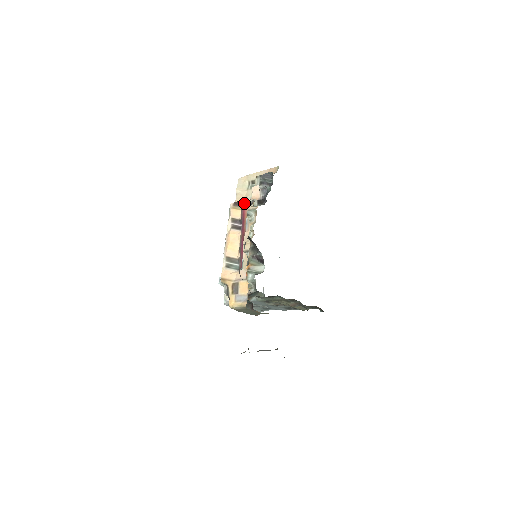
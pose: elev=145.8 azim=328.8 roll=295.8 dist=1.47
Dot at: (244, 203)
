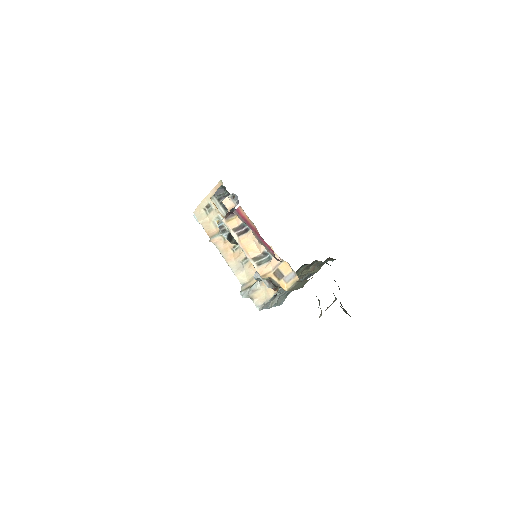
Dot at: (236, 209)
